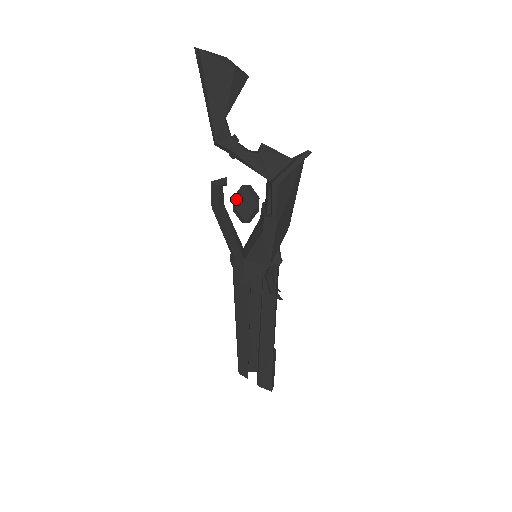
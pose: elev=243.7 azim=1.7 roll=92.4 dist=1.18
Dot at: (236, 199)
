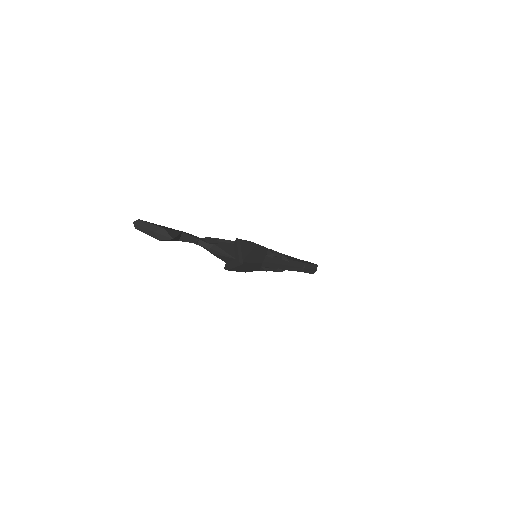
Dot at: occluded
